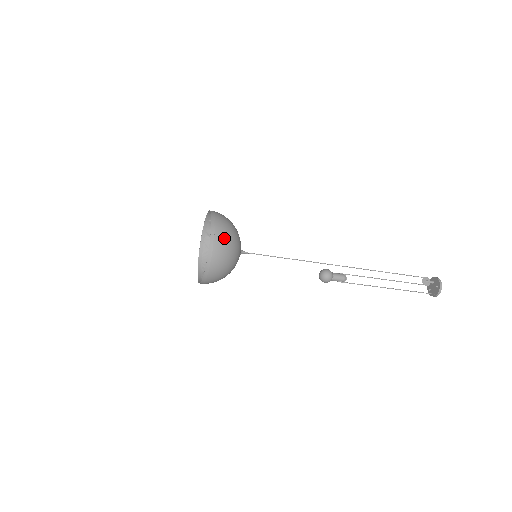
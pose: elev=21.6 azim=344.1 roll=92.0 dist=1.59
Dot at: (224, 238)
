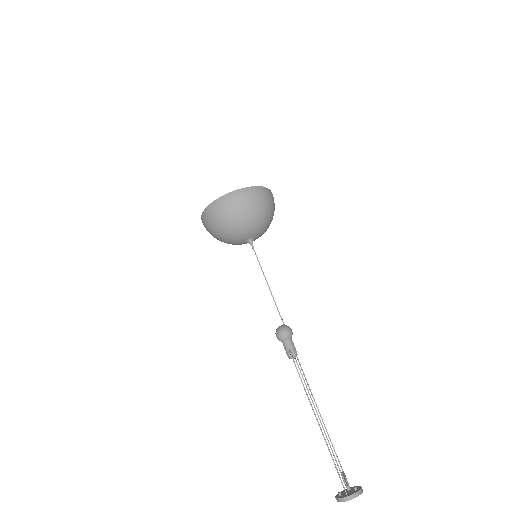
Dot at: (272, 202)
